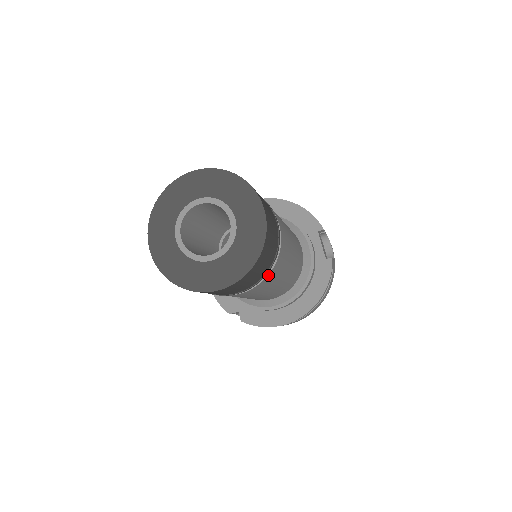
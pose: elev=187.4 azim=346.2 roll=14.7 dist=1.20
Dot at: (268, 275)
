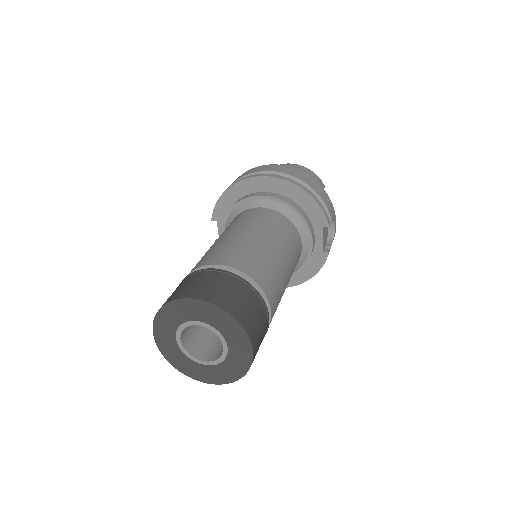
Dot at: occluded
